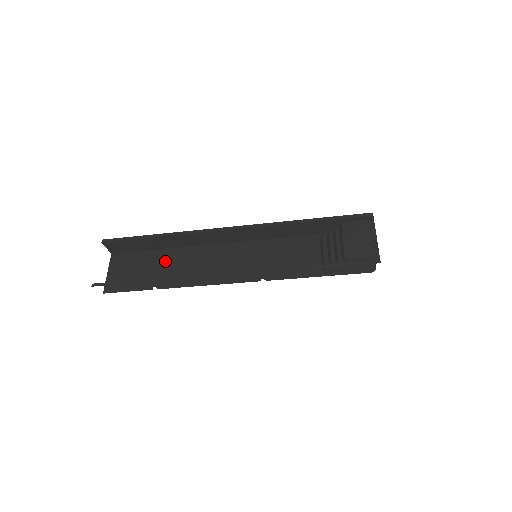
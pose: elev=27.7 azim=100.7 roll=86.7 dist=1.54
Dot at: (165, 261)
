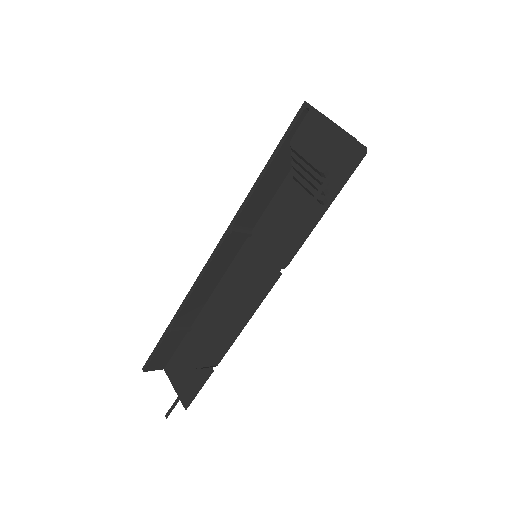
Dot at: (201, 335)
